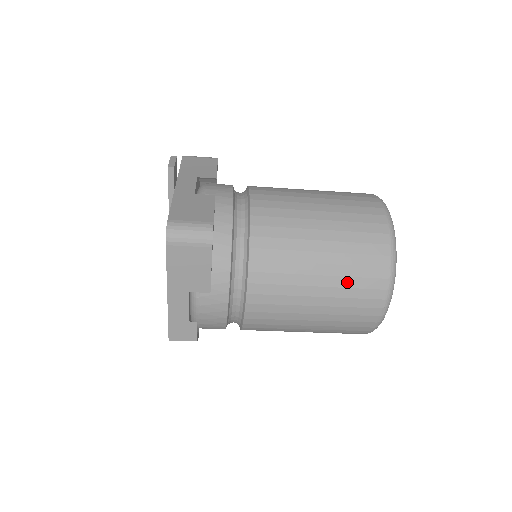
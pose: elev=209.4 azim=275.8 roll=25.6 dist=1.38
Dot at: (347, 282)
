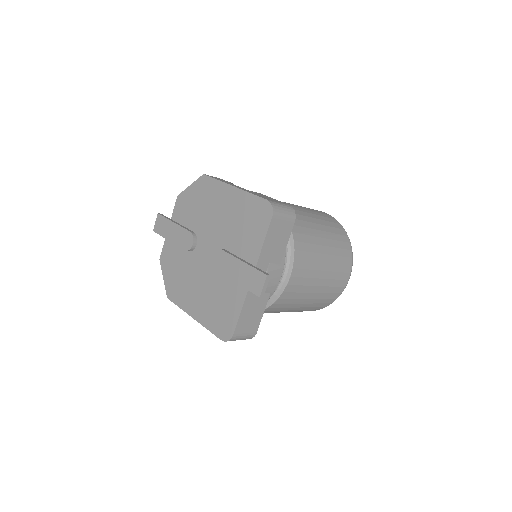
Dot at: occluded
